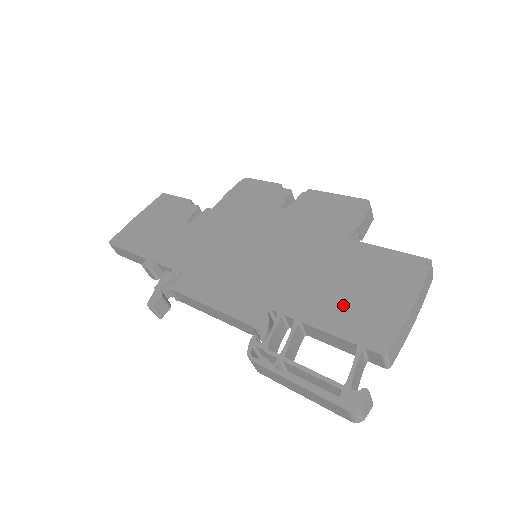
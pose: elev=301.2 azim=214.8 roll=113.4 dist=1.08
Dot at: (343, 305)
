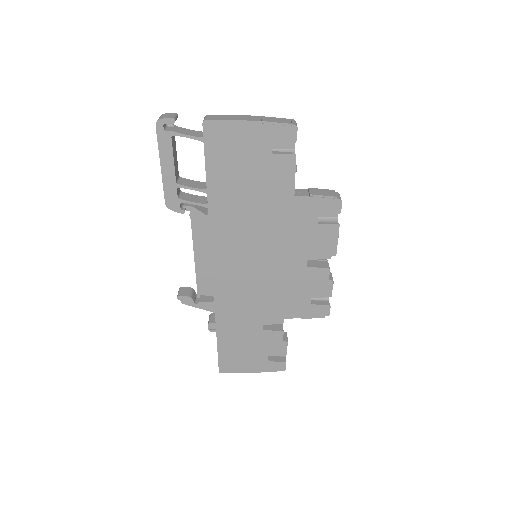
Dot at: occluded
